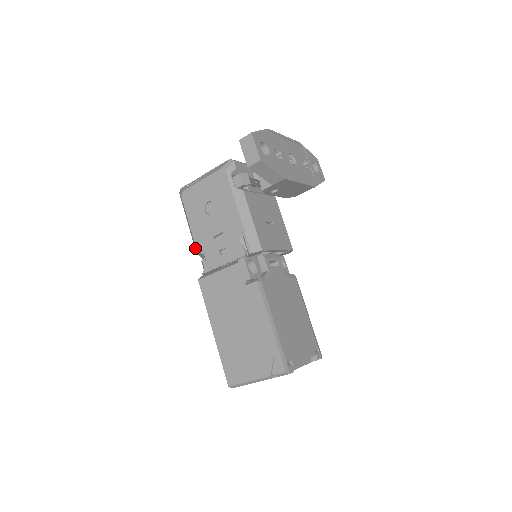
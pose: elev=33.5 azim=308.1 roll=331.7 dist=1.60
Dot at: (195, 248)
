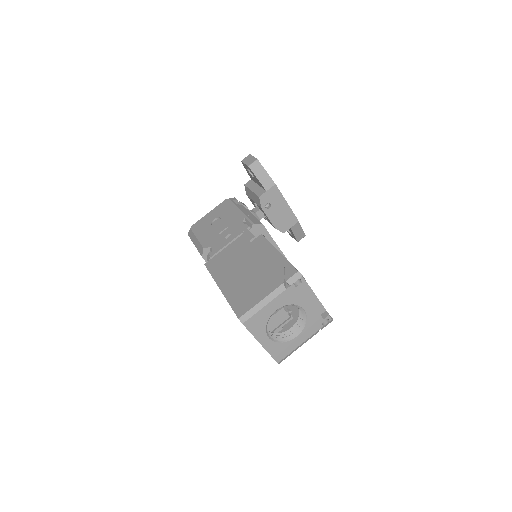
Dot at: (201, 252)
